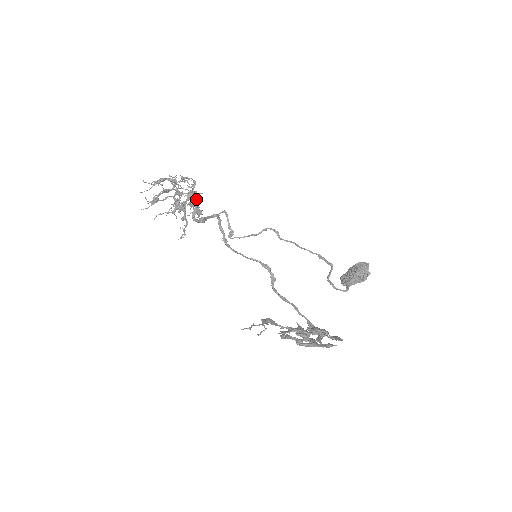
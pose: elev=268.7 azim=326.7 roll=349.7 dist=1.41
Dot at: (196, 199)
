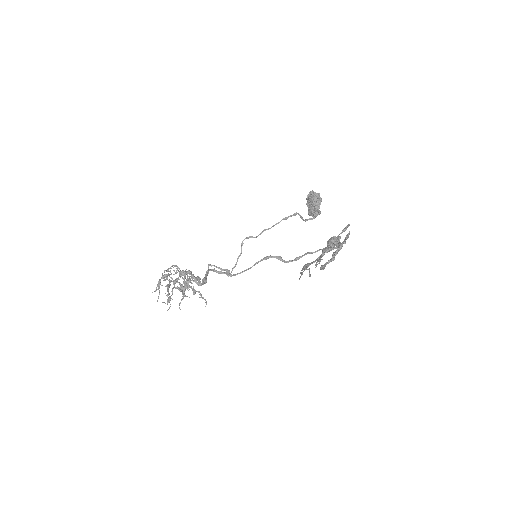
Dot at: (188, 272)
